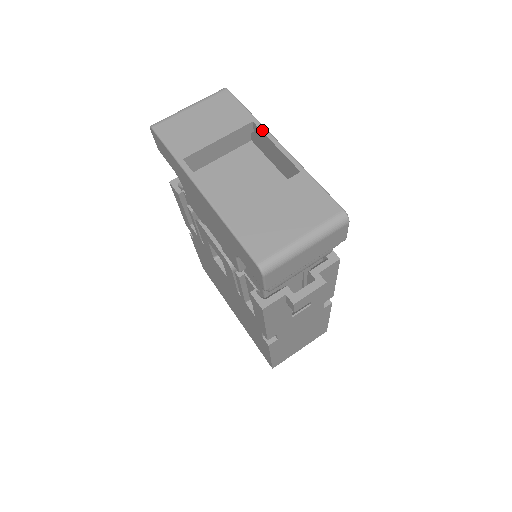
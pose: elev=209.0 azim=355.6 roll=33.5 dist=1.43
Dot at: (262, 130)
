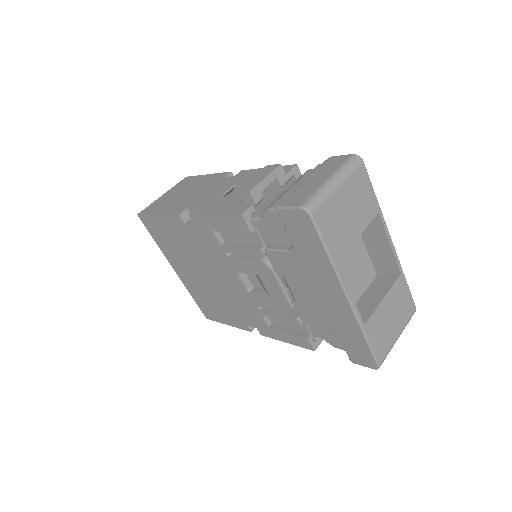
Dot at: (384, 225)
